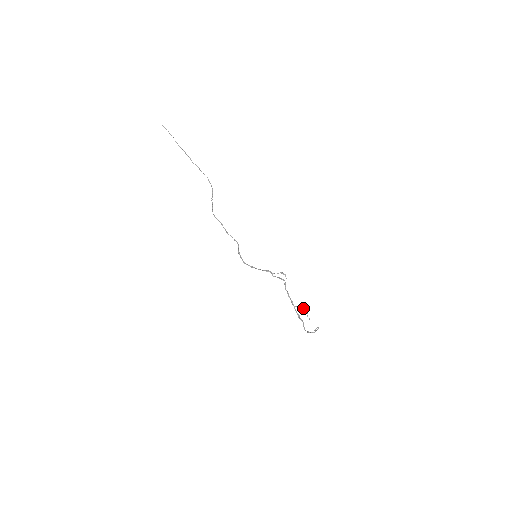
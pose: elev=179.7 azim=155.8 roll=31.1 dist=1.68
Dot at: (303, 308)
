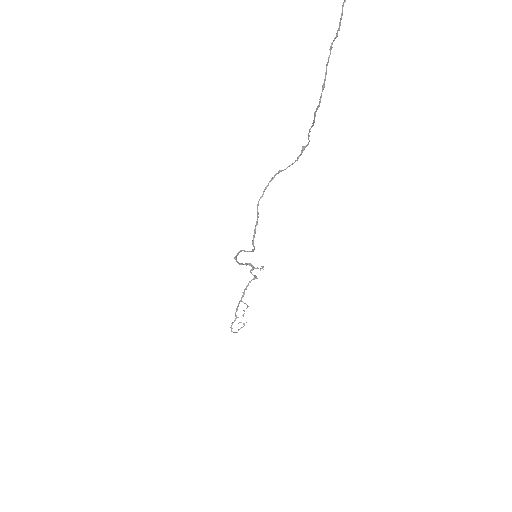
Dot at: occluded
